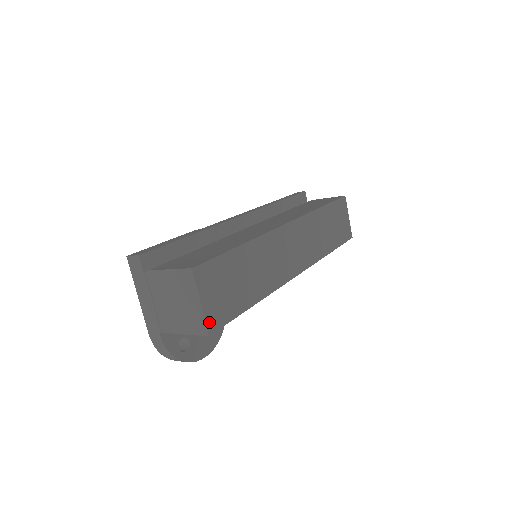
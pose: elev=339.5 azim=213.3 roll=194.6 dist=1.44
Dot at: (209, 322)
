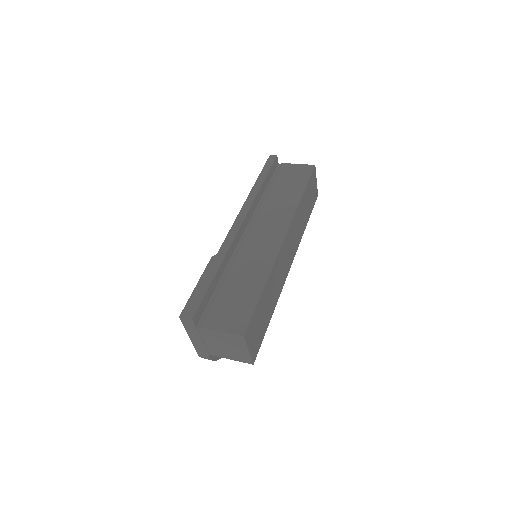
Dot at: (253, 357)
